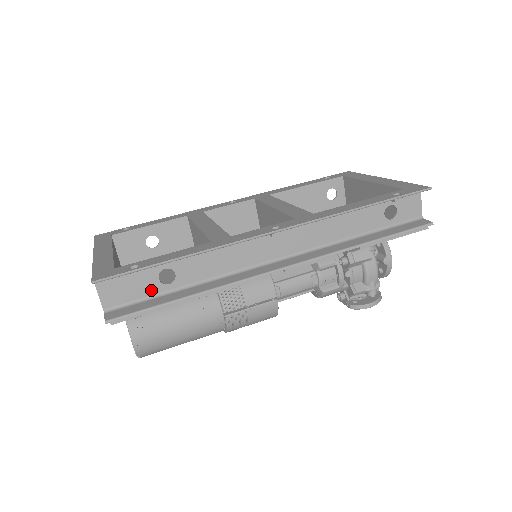
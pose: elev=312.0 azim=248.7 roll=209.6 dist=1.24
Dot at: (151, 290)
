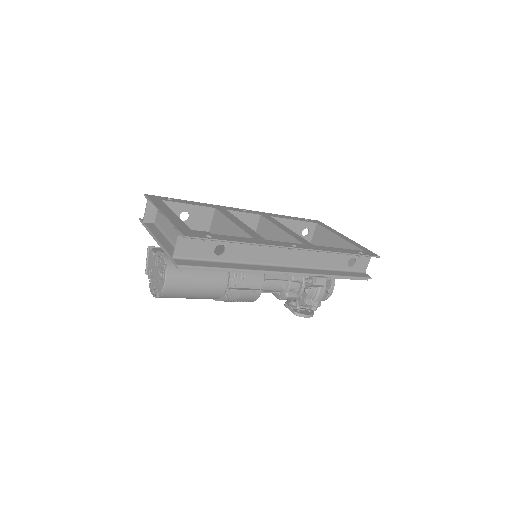
Dot at: (206, 255)
